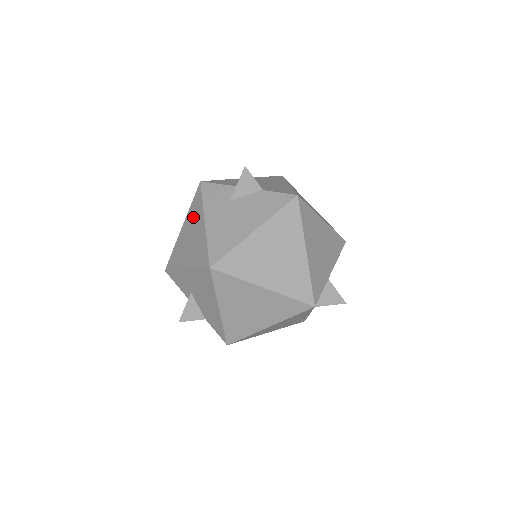
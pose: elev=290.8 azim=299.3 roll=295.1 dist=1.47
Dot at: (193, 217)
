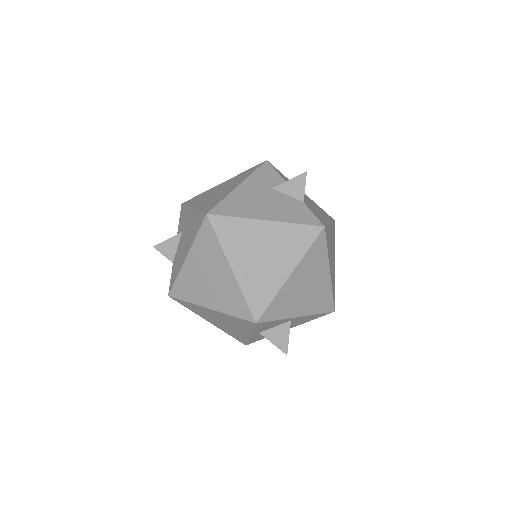
Dot at: (236, 179)
